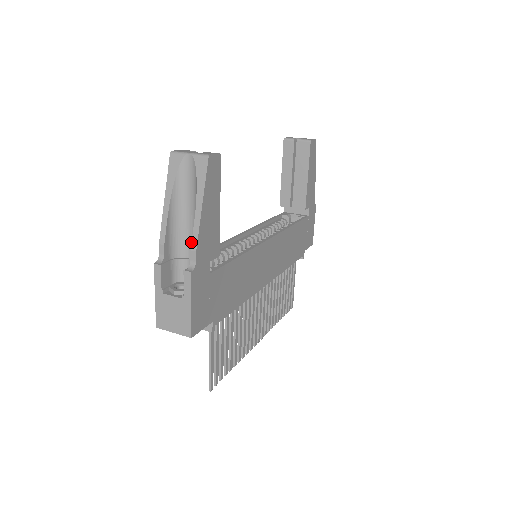
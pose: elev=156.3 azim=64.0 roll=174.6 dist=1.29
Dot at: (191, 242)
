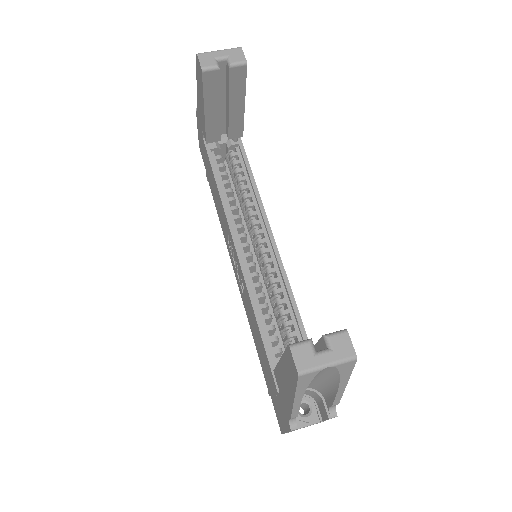
Dot at: (333, 403)
